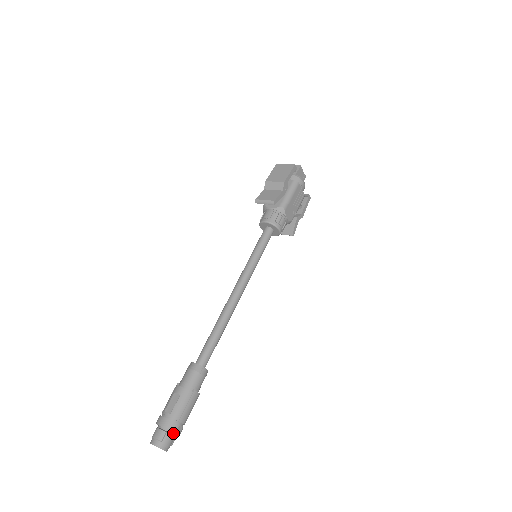
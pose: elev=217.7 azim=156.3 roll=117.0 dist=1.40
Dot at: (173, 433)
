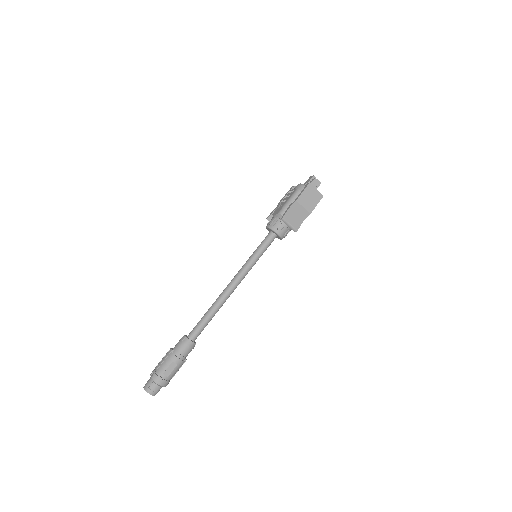
Dot at: occluded
